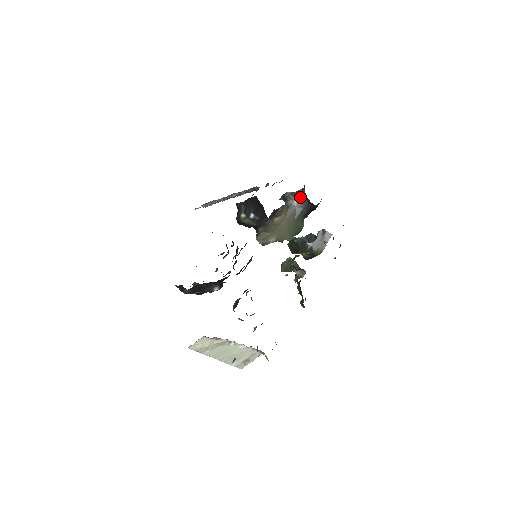
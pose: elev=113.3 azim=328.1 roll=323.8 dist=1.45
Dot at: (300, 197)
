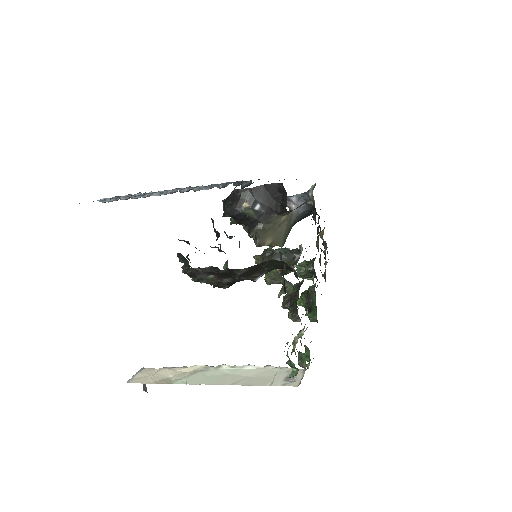
Dot at: (298, 202)
